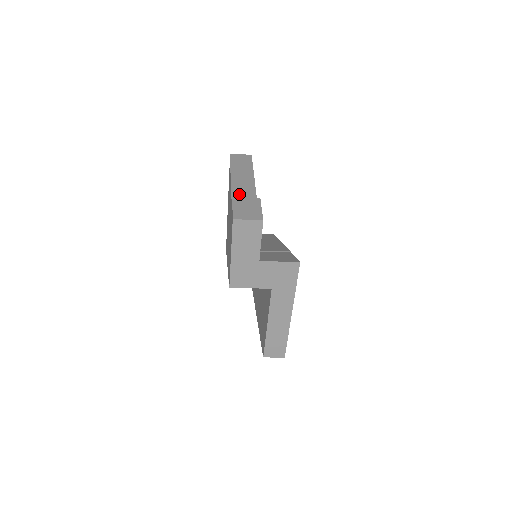
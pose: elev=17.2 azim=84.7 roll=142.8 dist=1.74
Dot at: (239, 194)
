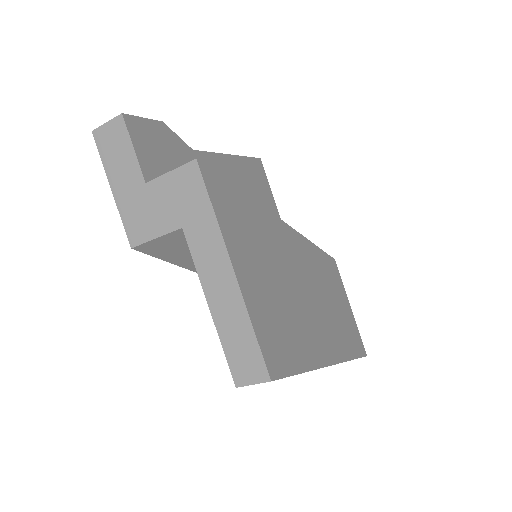
Dot at: occluded
